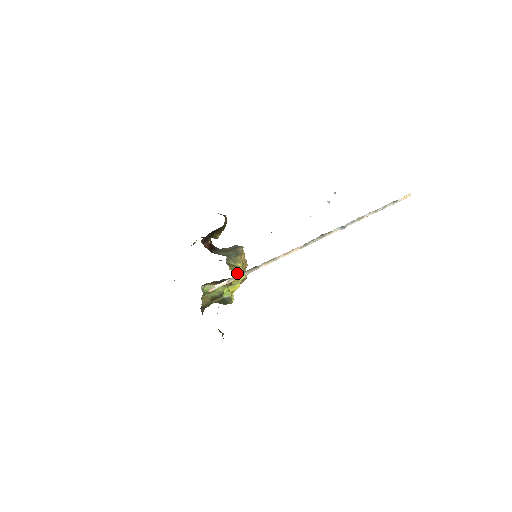
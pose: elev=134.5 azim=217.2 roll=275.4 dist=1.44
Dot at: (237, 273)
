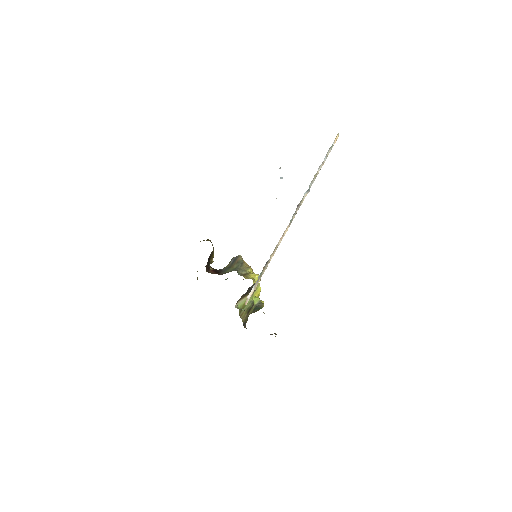
Dot at: (253, 278)
